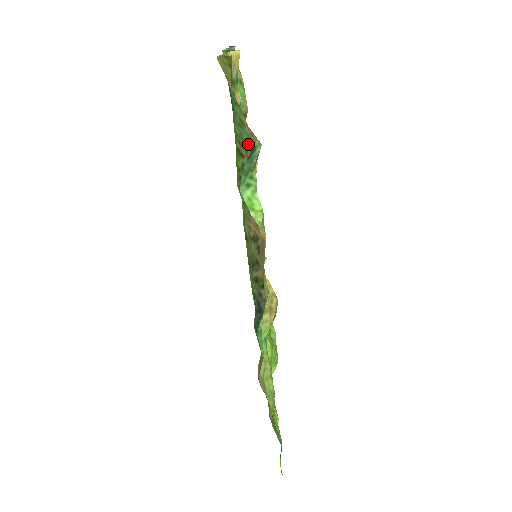
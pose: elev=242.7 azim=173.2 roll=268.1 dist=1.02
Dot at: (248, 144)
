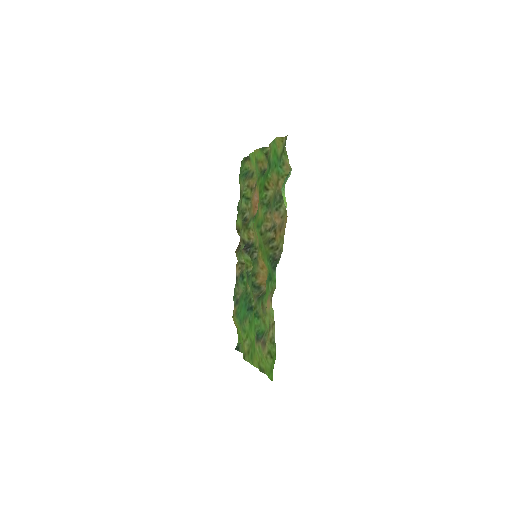
Dot at: (282, 175)
